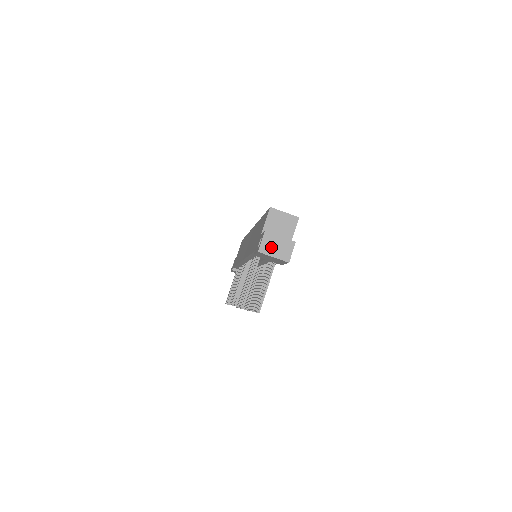
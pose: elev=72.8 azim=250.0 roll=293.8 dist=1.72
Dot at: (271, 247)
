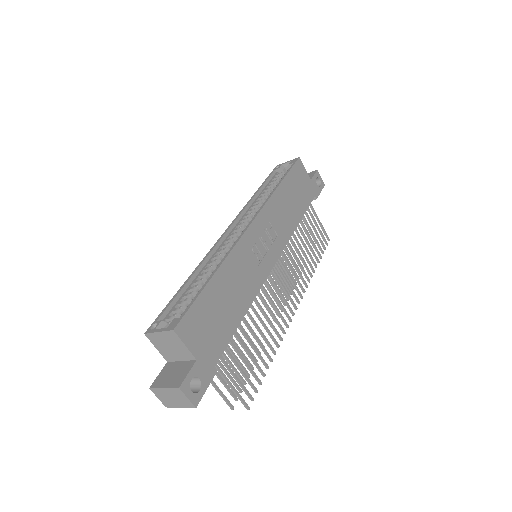
Dot at: (169, 400)
